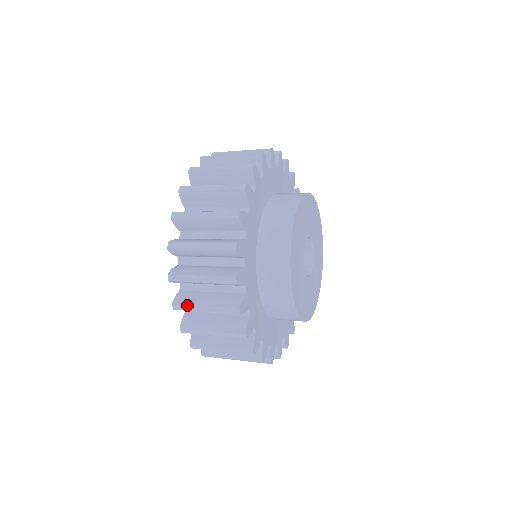
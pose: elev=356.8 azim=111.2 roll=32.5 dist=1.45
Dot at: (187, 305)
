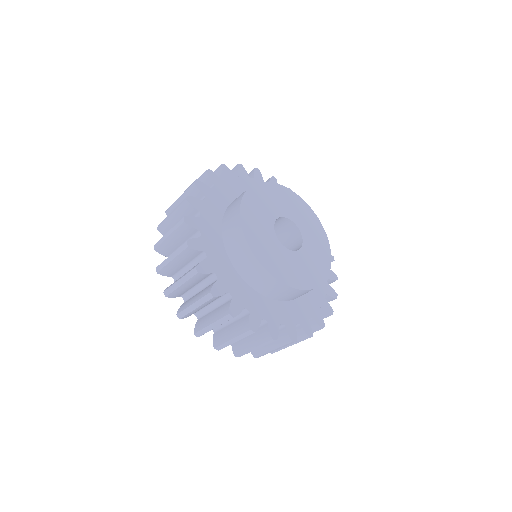
Dot at: occluded
